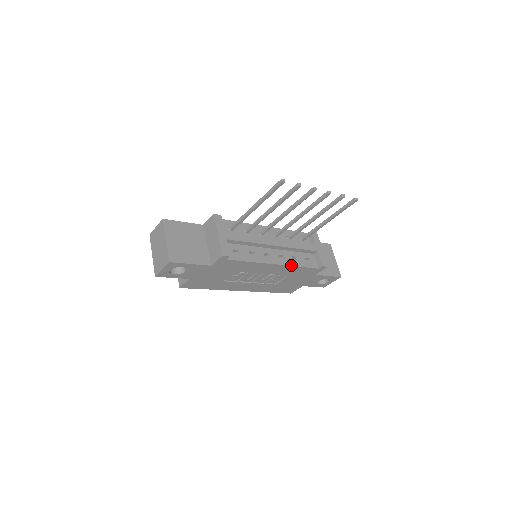
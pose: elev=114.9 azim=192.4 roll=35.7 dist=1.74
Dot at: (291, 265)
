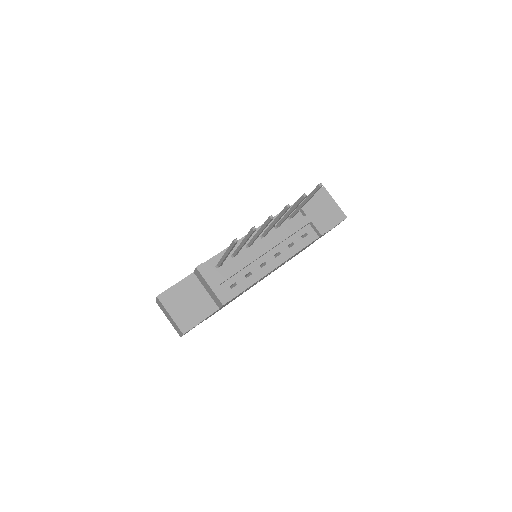
Dot at: (290, 256)
